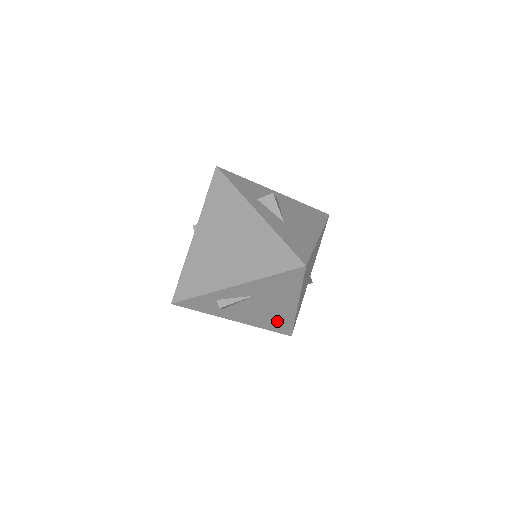
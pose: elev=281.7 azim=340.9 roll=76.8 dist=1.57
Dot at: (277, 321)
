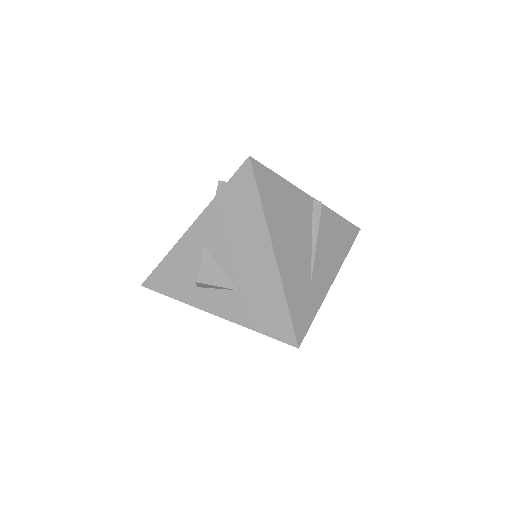
Dot at: occluded
